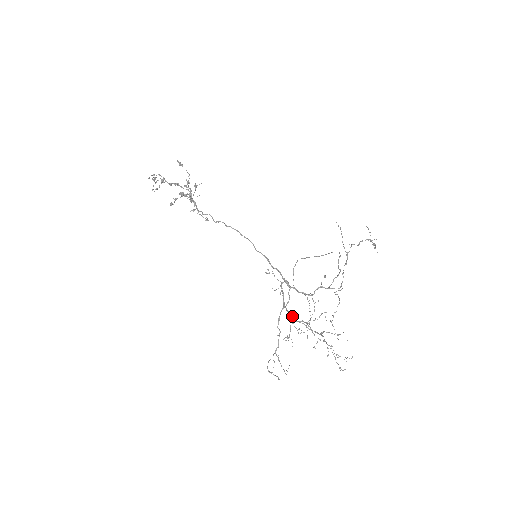
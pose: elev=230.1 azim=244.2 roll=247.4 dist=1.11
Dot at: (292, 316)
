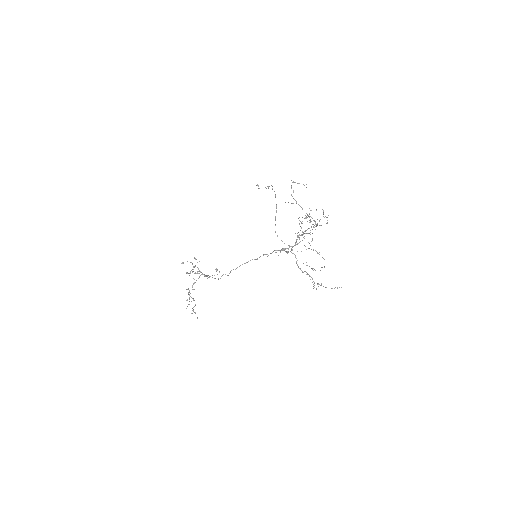
Dot at: (292, 246)
